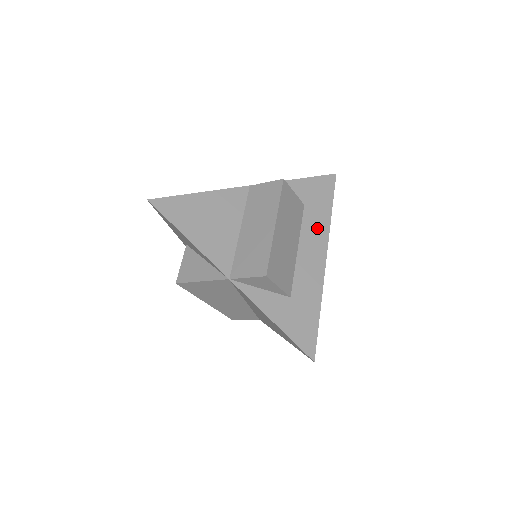
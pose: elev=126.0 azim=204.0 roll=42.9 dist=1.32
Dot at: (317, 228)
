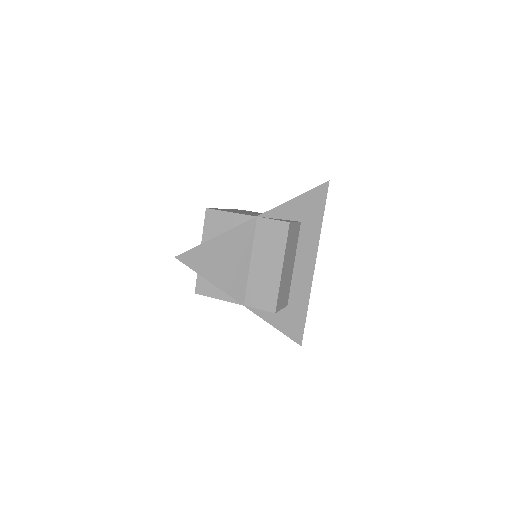
Dot at: (310, 241)
